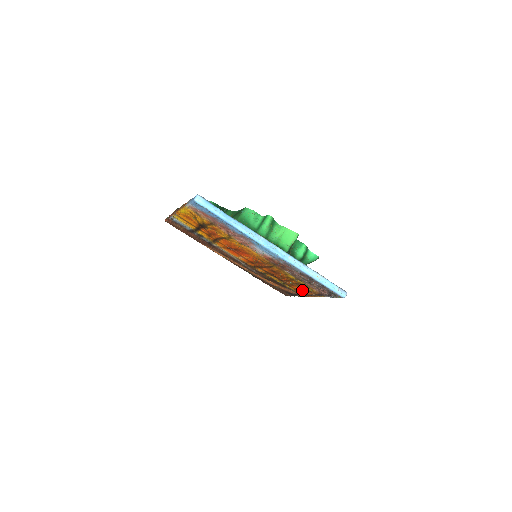
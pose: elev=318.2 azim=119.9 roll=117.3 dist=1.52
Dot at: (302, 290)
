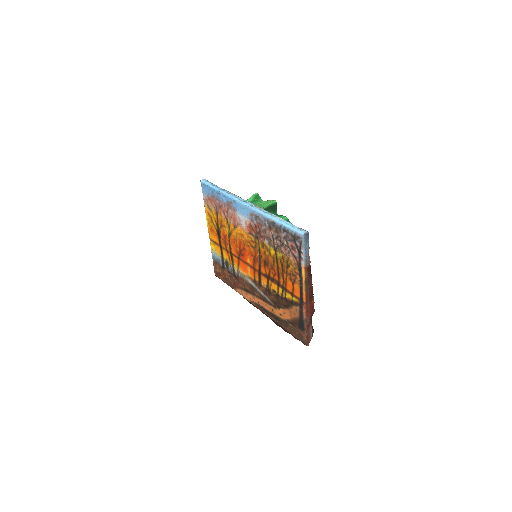
Dot at: (293, 284)
